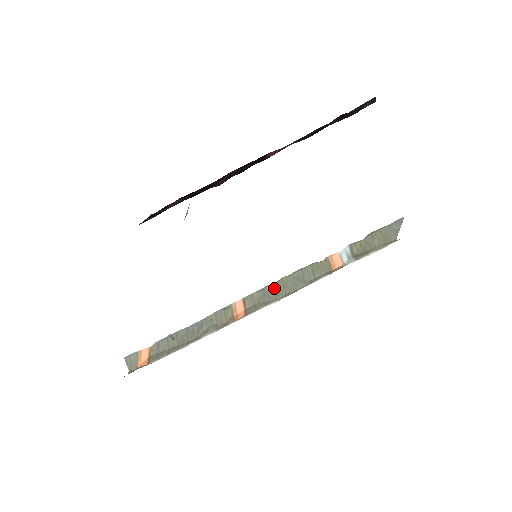
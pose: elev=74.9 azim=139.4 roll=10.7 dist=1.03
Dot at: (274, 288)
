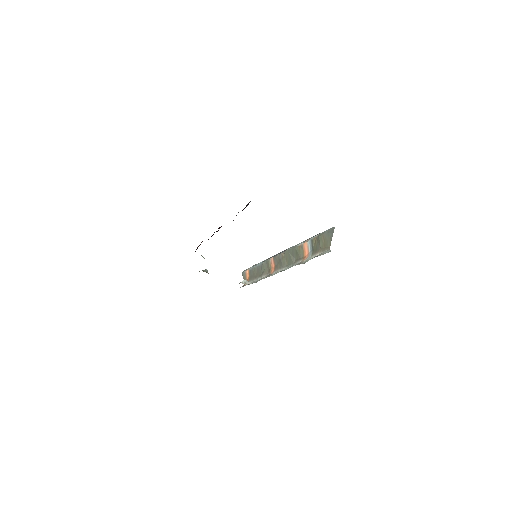
Dot at: (283, 257)
